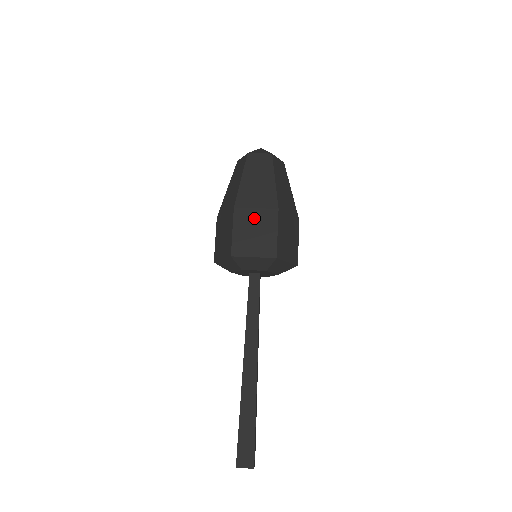
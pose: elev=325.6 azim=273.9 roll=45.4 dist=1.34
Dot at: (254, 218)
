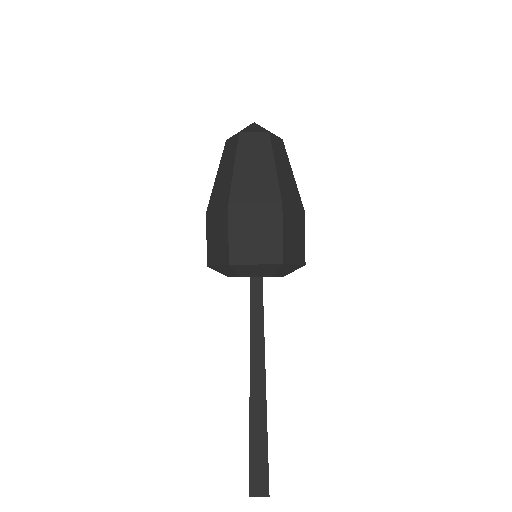
Dot at: (253, 216)
